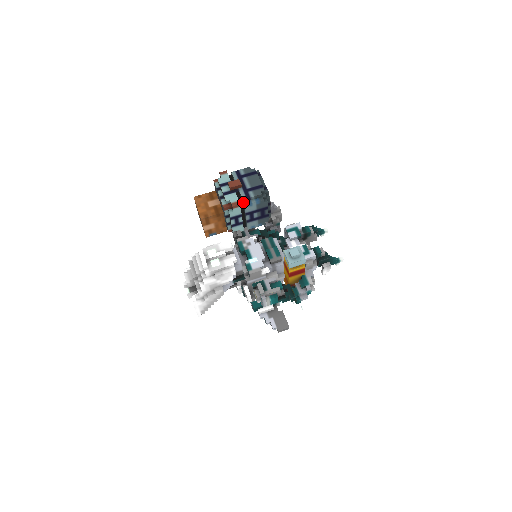
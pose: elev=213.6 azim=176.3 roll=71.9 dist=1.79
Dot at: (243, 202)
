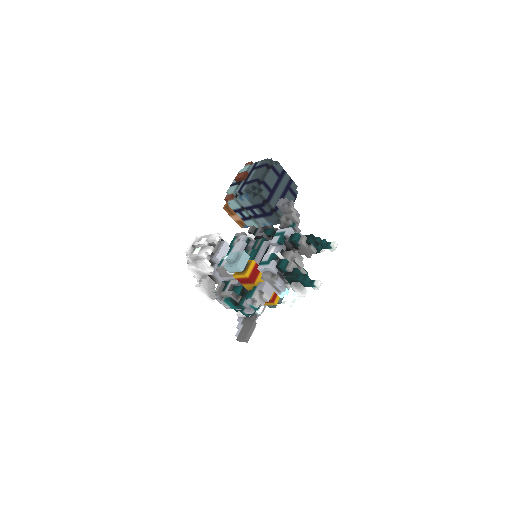
Dot at: (238, 195)
